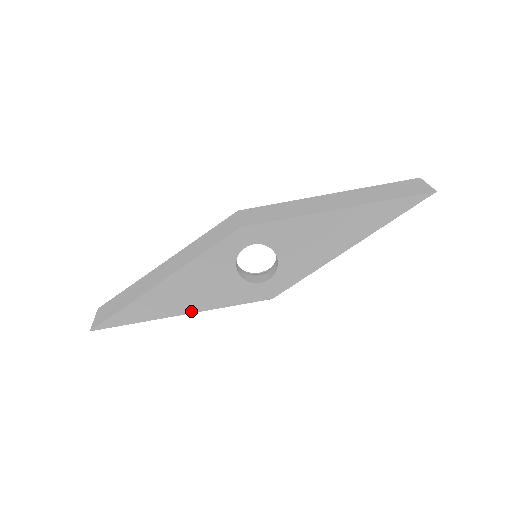
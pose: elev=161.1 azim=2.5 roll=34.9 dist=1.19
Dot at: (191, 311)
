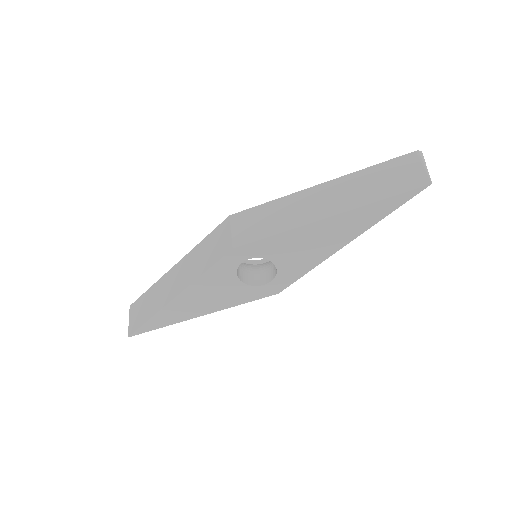
Dot at: (208, 313)
